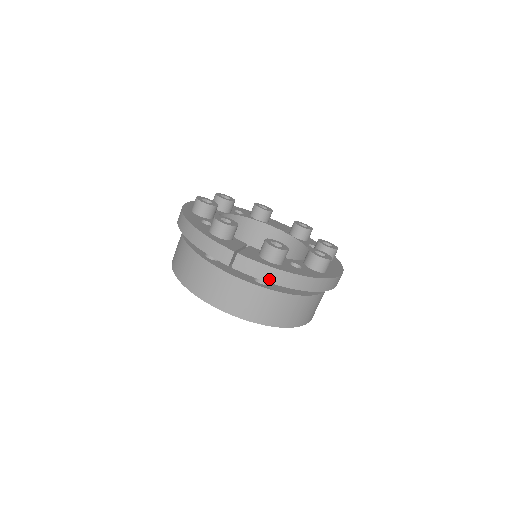
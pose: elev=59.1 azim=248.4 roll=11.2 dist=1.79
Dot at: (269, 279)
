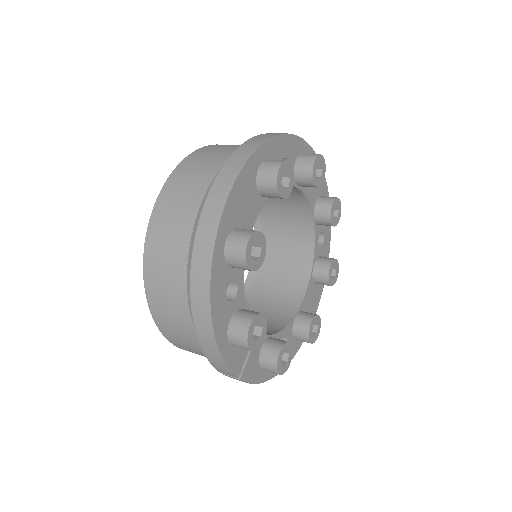
Dot at: occluded
